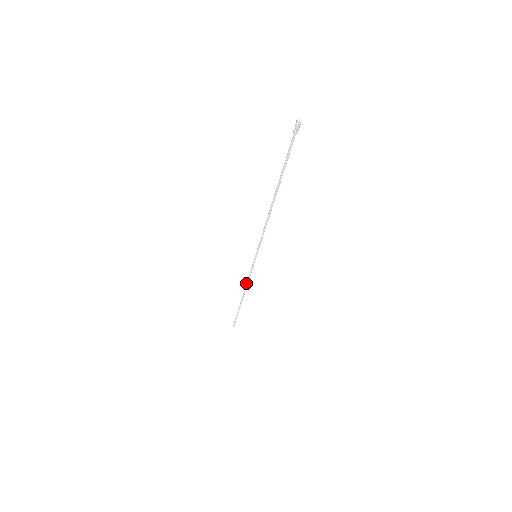
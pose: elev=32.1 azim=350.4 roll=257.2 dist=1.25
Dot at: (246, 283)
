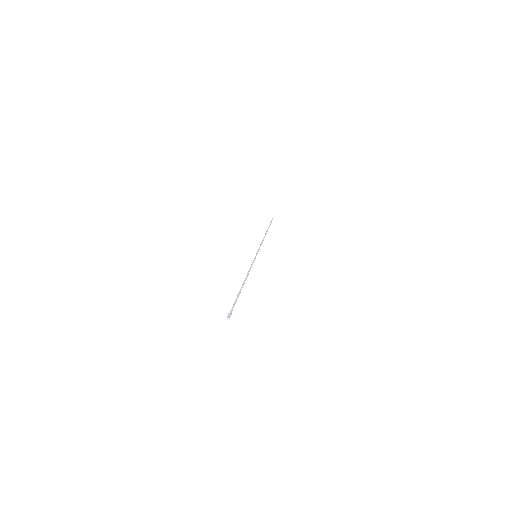
Dot at: (262, 242)
